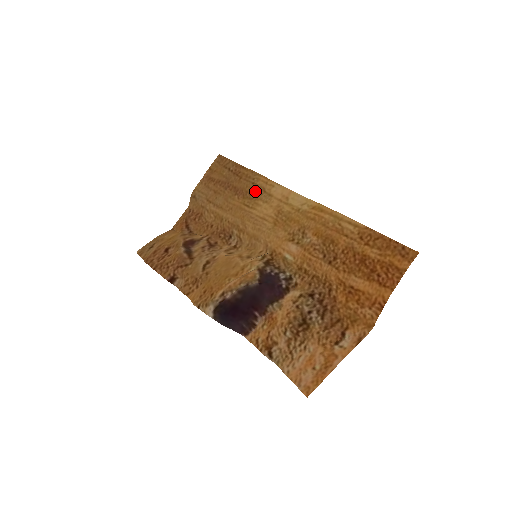
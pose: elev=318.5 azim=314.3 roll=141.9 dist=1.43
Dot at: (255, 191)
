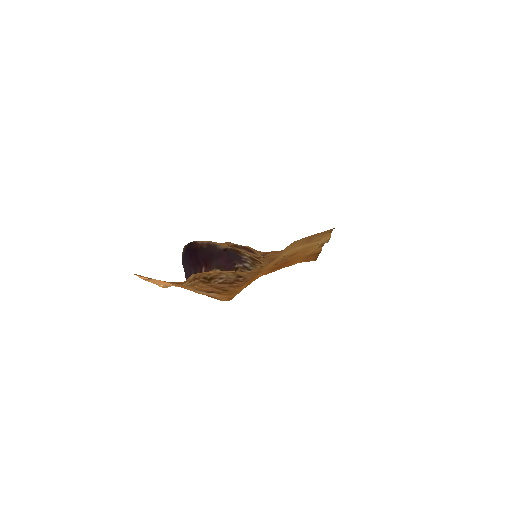
Dot at: (315, 239)
